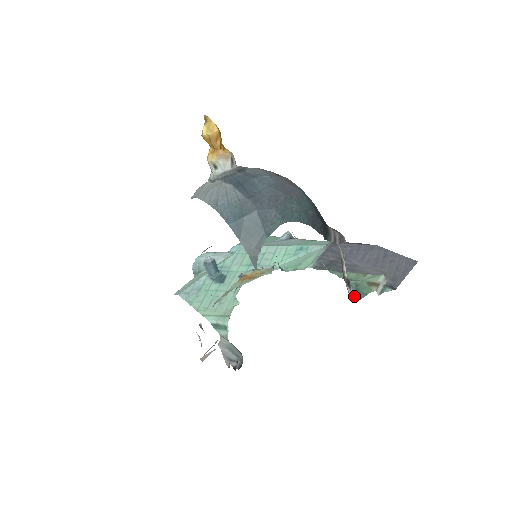
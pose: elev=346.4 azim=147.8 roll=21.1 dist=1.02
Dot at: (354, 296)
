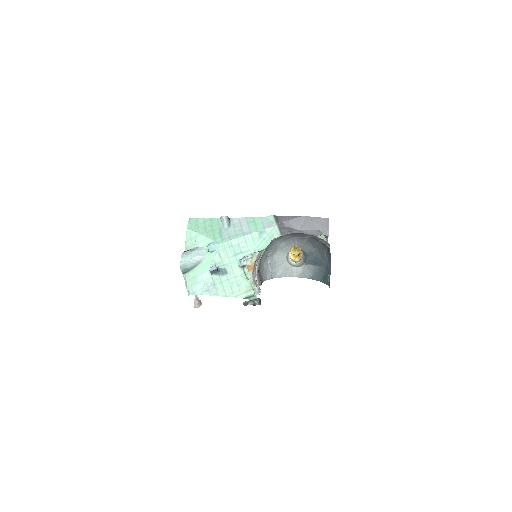
Dot at: occluded
